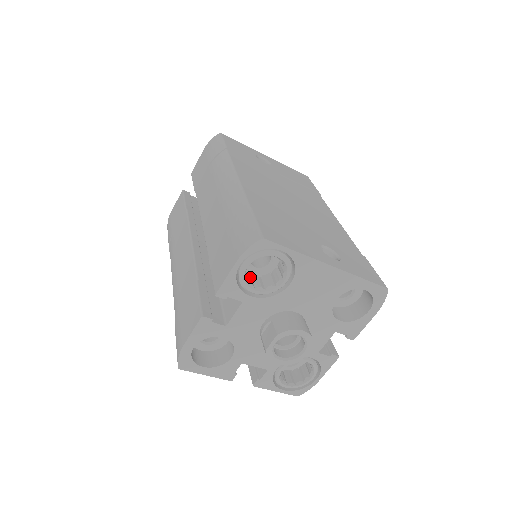
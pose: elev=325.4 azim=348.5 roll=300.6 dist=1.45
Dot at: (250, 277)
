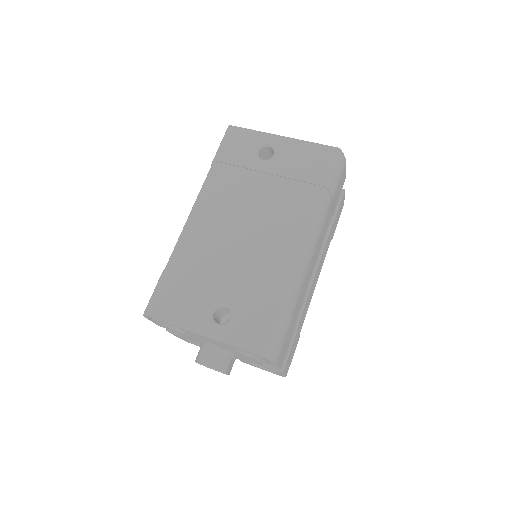
Dot at: occluded
